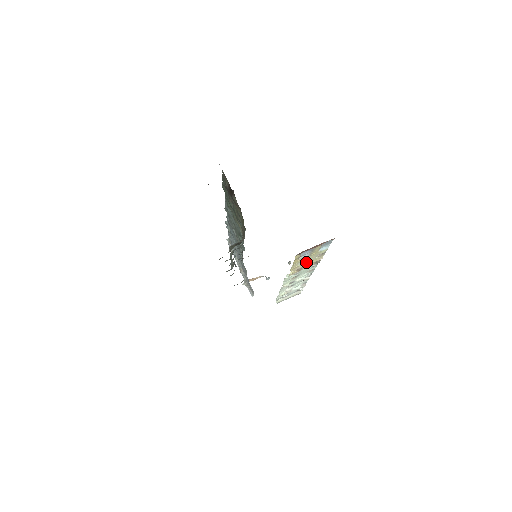
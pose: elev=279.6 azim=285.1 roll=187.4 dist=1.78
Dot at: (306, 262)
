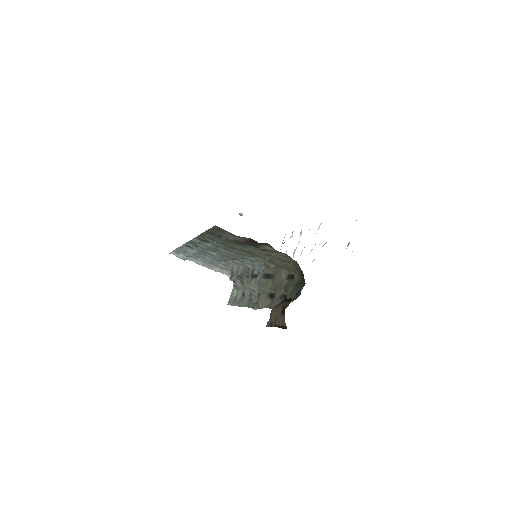
Dot at: occluded
